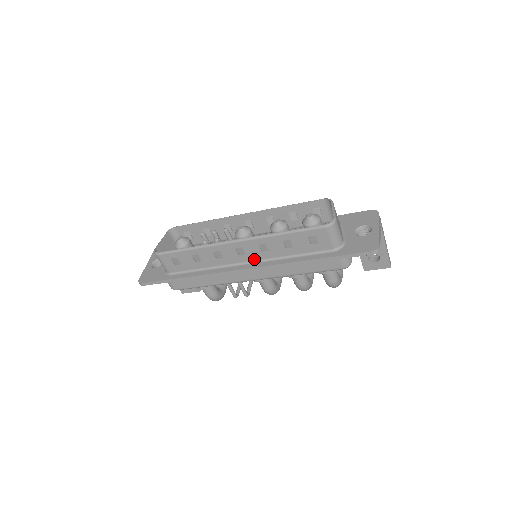
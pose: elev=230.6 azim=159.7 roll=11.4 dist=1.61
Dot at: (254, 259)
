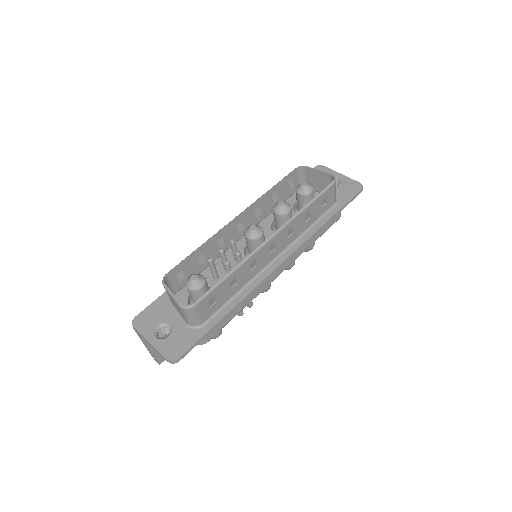
Dot at: (281, 250)
